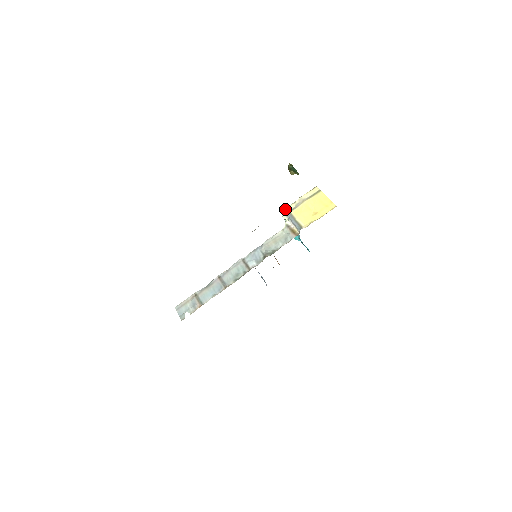
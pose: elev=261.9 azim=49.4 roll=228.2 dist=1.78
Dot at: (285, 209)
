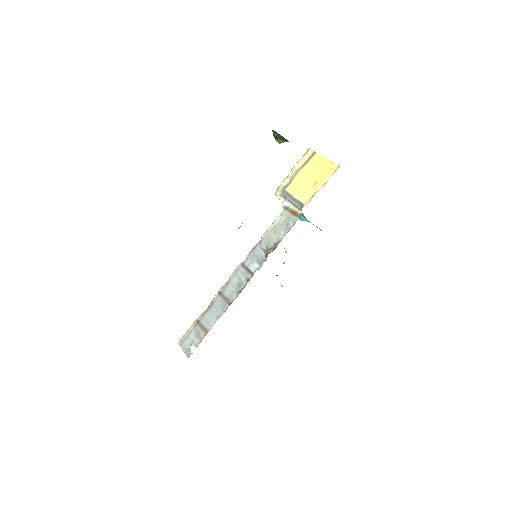
Dot at: (278, 188)
